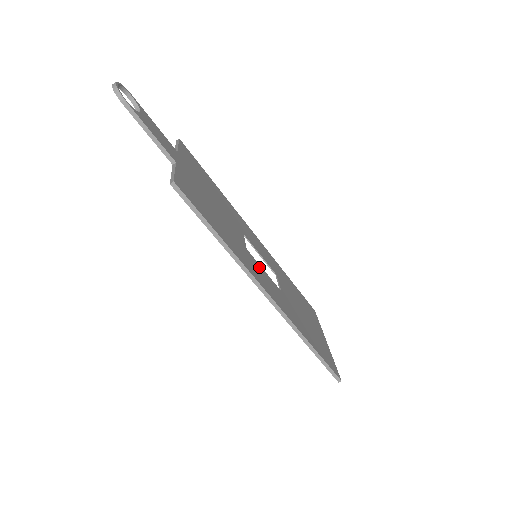
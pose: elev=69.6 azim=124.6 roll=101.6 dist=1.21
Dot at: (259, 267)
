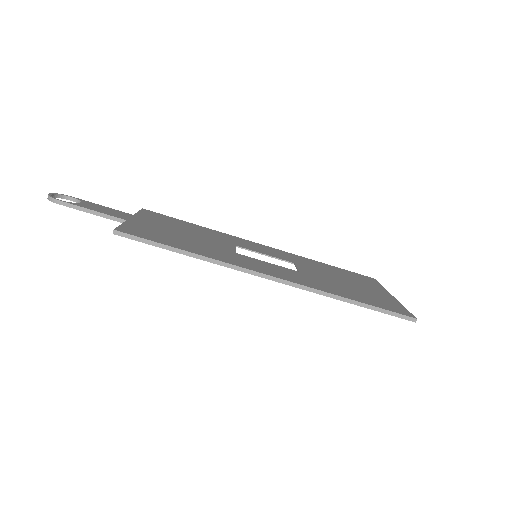
Dot at: (257, 261)
